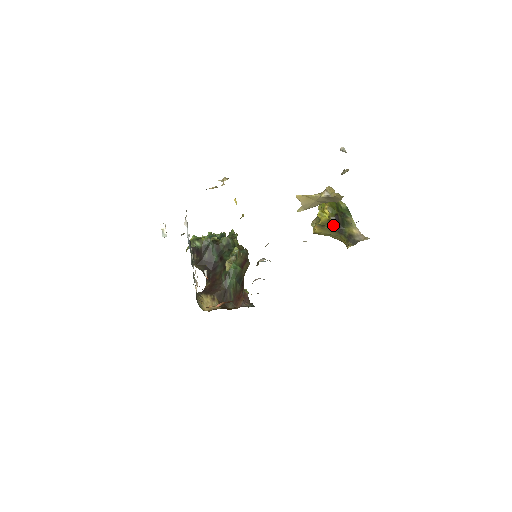
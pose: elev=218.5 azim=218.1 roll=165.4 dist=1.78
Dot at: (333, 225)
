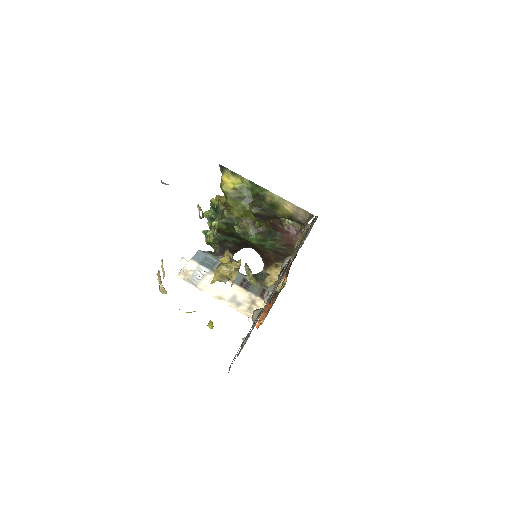
Dot at: (265, 221)
